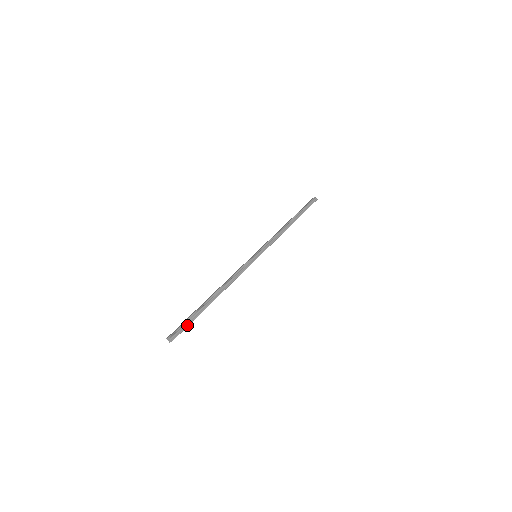
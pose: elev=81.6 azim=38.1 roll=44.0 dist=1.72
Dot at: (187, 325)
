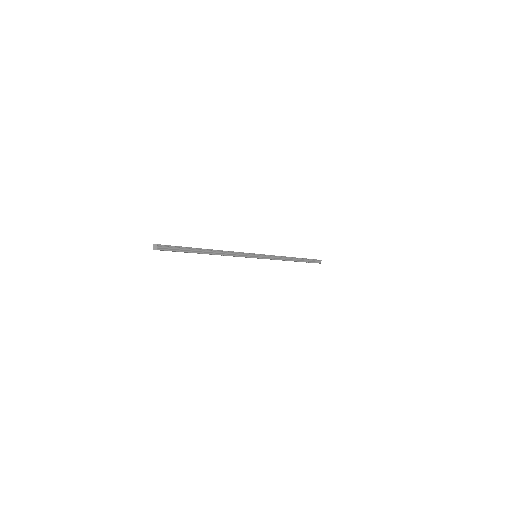
Dot at: (176, 250)
